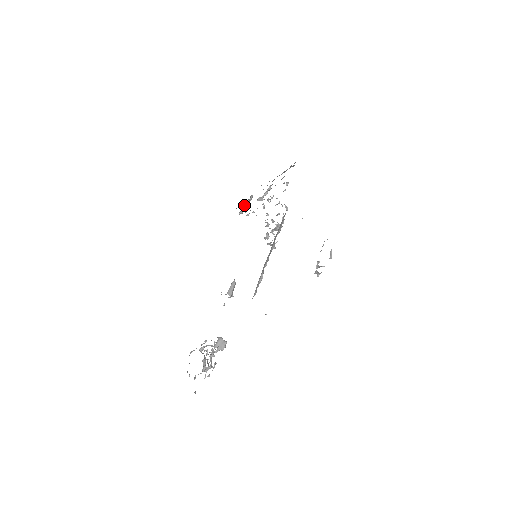
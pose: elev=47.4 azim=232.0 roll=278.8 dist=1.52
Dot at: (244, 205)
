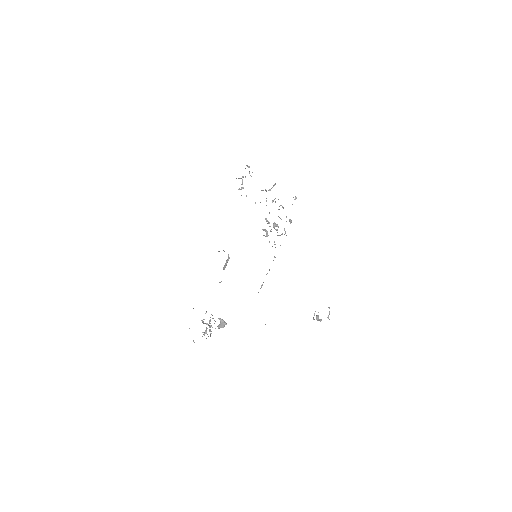
Dot at: (242, 177)
